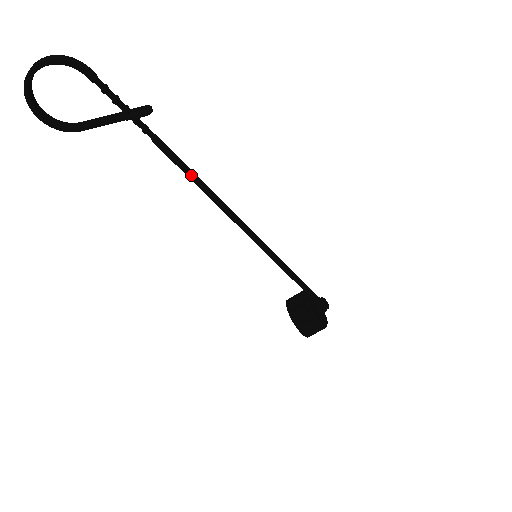
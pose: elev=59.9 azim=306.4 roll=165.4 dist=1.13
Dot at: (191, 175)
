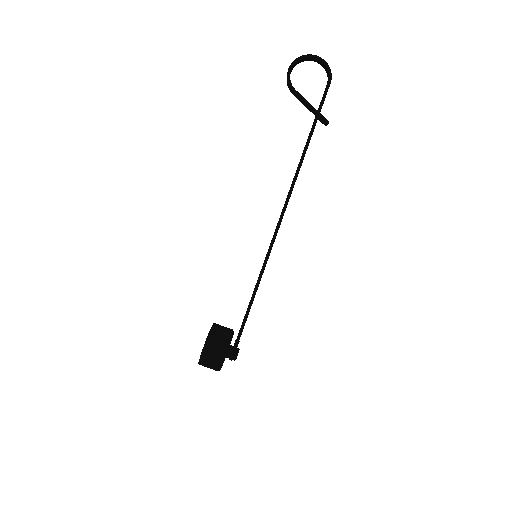
Dot at: (300, 167)
